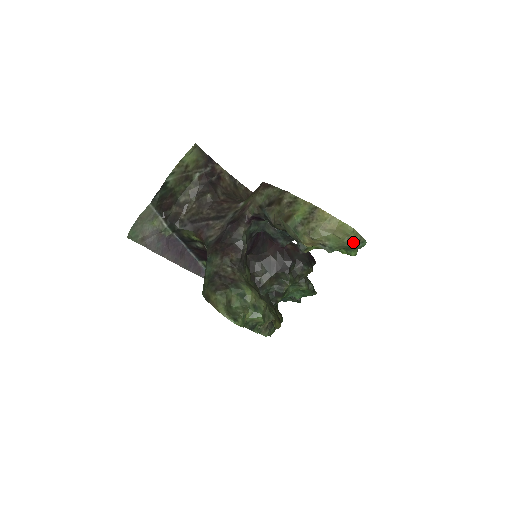
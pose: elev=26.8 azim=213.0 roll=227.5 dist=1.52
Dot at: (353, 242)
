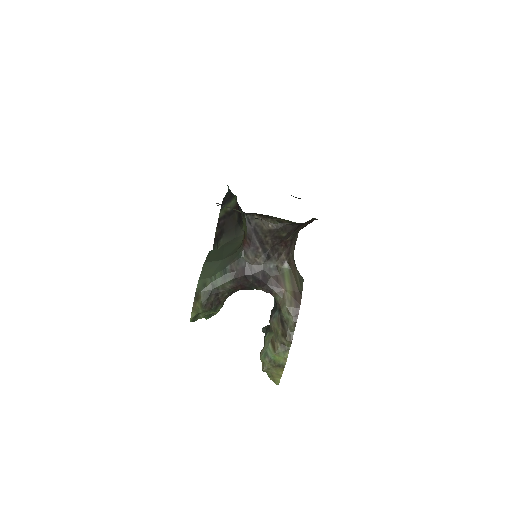
Dot at: occluded
